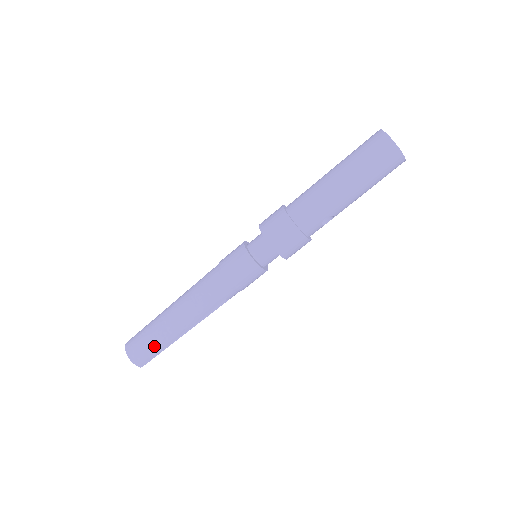
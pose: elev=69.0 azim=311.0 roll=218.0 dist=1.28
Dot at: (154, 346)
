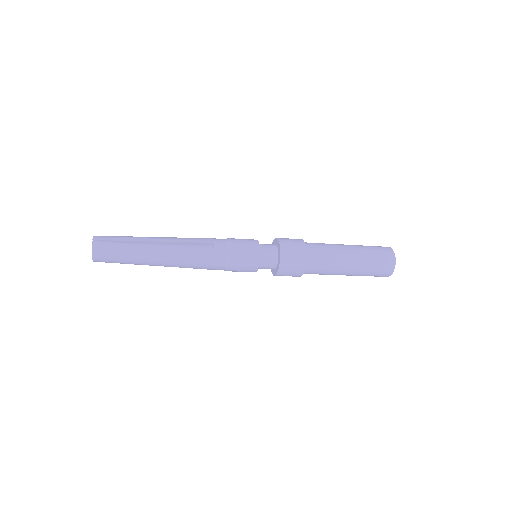
Dot at: (125, 263)
